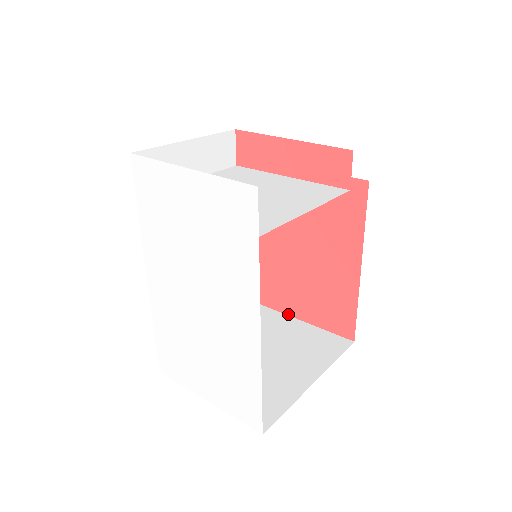
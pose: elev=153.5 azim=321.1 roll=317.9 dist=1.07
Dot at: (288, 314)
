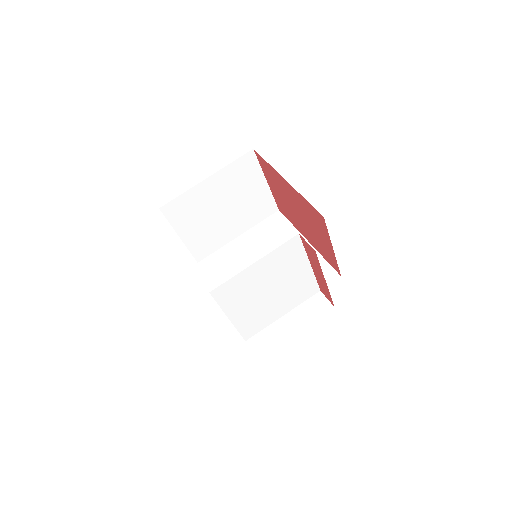
Dot at: (263, 172)
